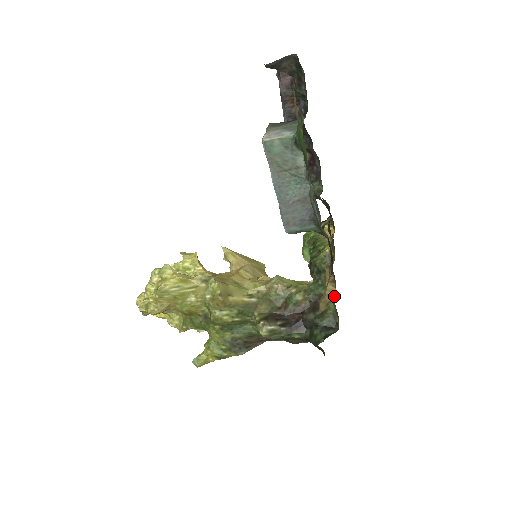
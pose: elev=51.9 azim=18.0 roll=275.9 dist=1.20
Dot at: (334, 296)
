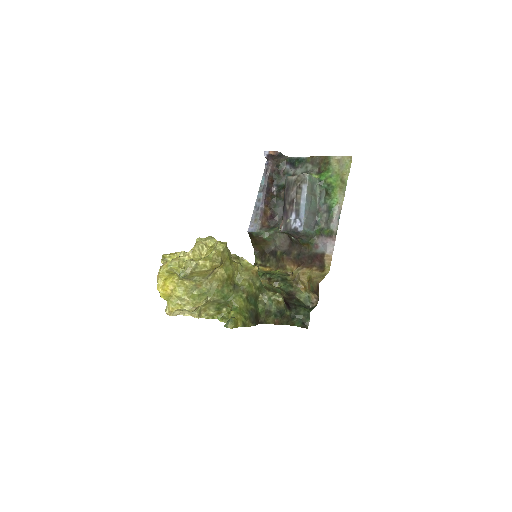
Dot at: (327, 272)
